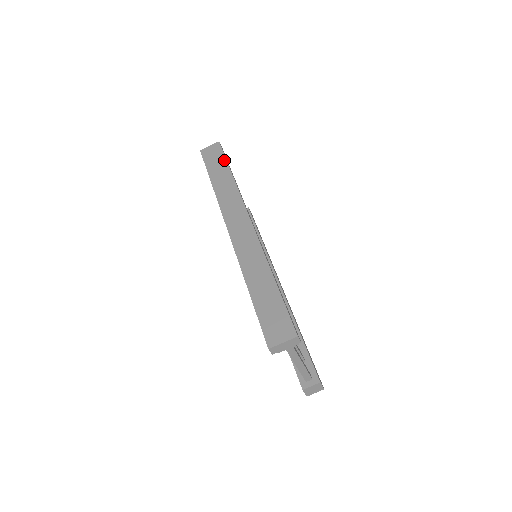
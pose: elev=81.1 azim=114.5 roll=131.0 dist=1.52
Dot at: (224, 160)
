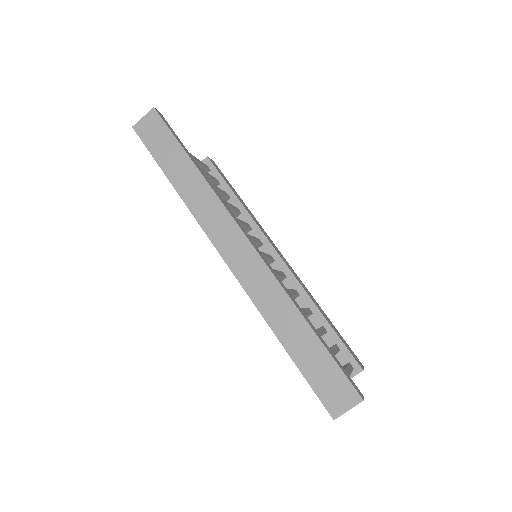
Dot at: (175, 142)
